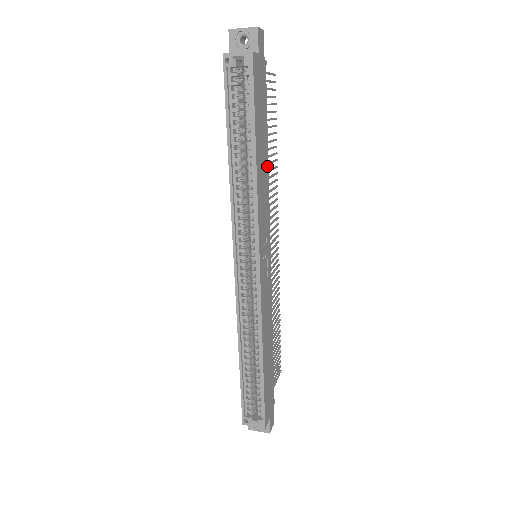
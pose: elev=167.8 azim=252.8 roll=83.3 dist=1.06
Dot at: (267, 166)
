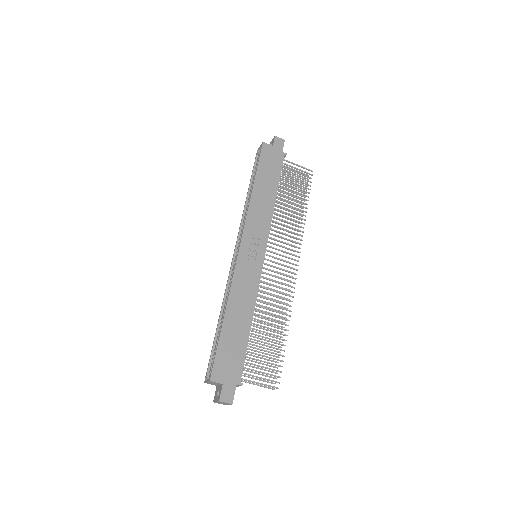
Dot at: (273, 201)
